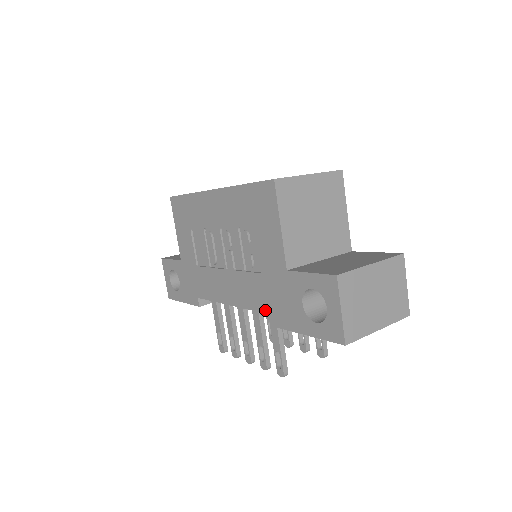
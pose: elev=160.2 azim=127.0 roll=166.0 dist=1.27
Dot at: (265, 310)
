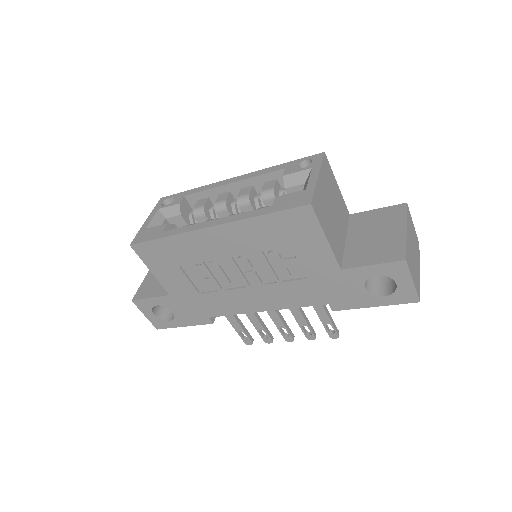
Dot at: (316, 303)
